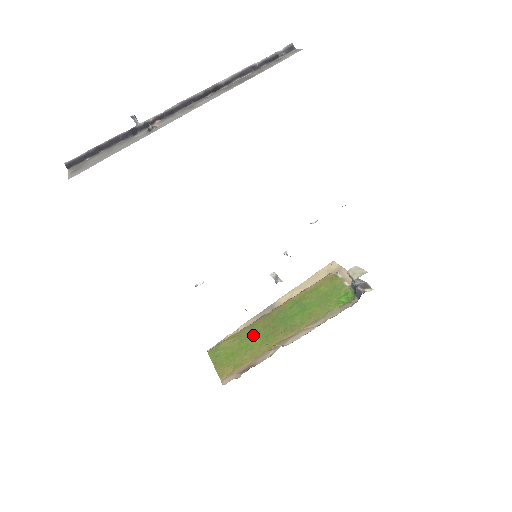
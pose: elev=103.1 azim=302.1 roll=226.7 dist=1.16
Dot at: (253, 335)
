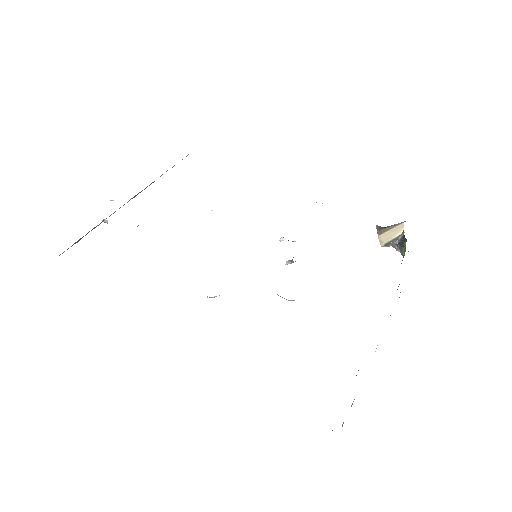
Dot at: occluded
